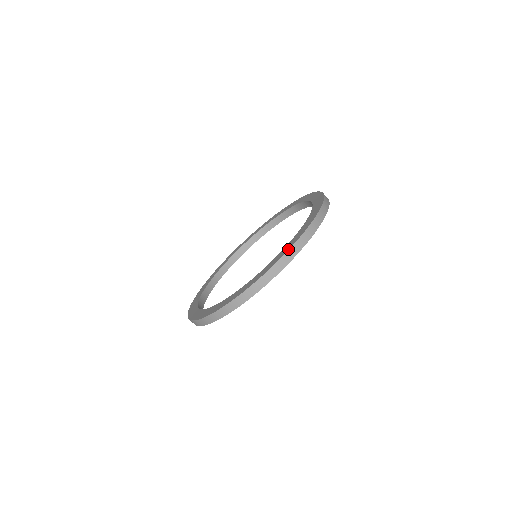
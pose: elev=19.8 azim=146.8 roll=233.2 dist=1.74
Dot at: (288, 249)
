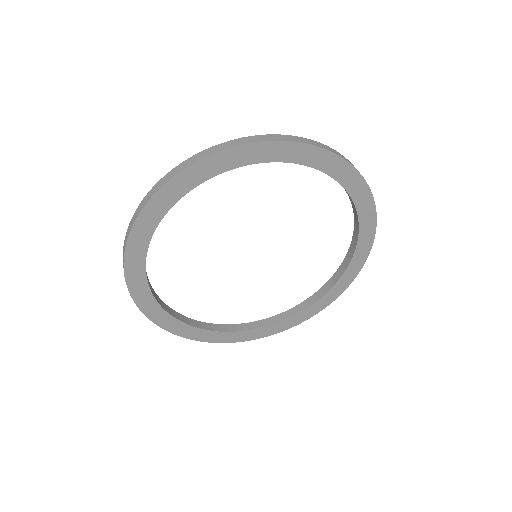
Dot at: (151, 192)
